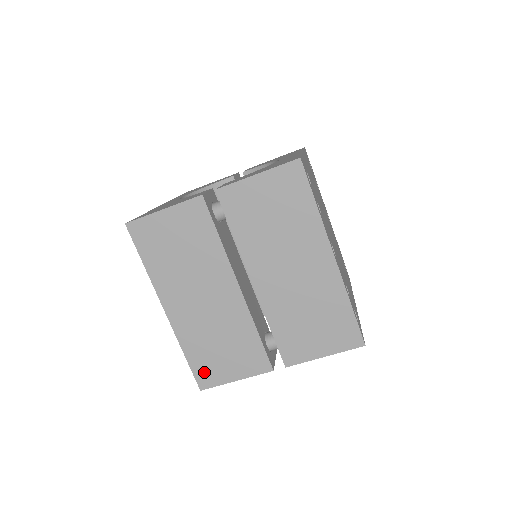
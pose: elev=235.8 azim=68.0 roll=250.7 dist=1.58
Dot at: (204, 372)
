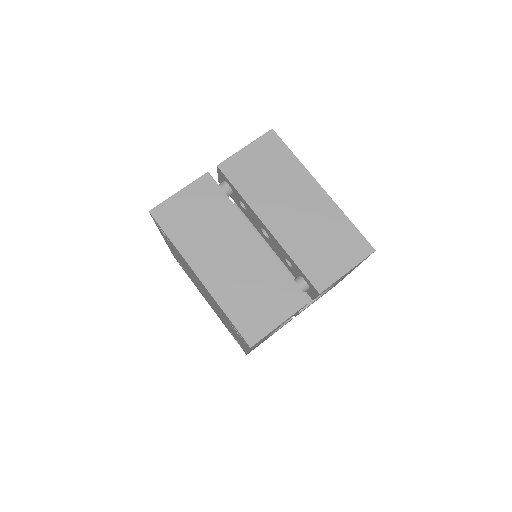
Dot at: (249, 326)
